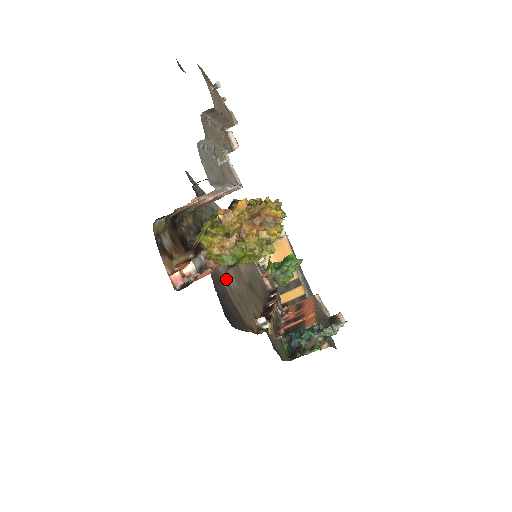
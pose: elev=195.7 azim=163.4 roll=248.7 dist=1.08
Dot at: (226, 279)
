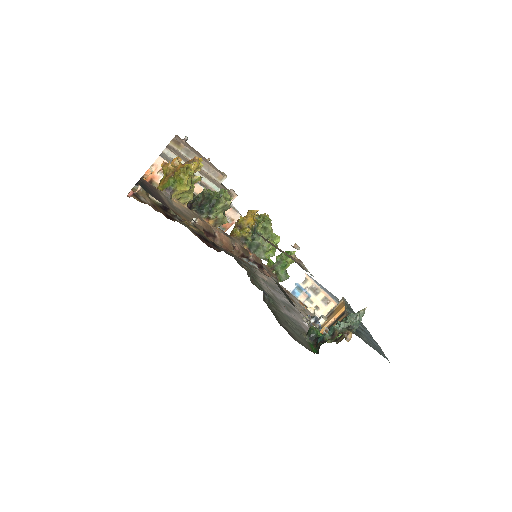
Dot at: (168, 199)
